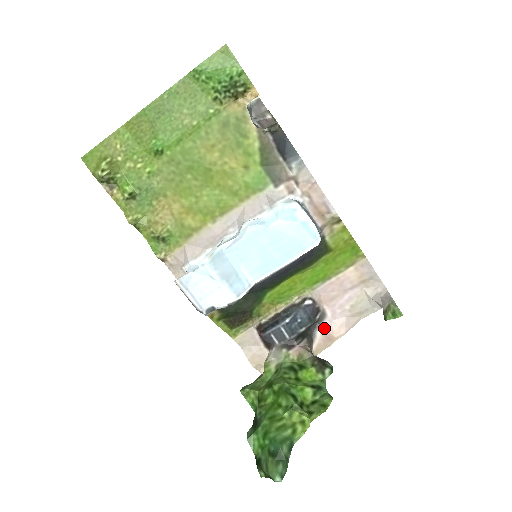
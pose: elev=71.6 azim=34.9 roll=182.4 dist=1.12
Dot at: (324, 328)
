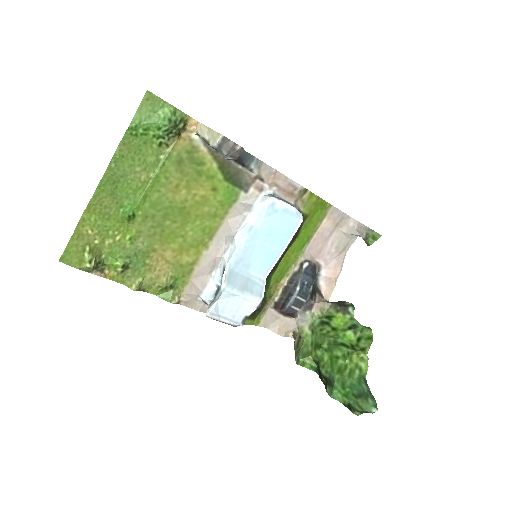
Dot at: (323, 276)
